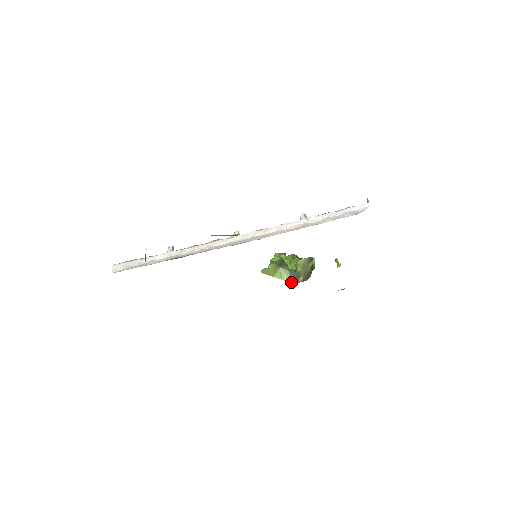
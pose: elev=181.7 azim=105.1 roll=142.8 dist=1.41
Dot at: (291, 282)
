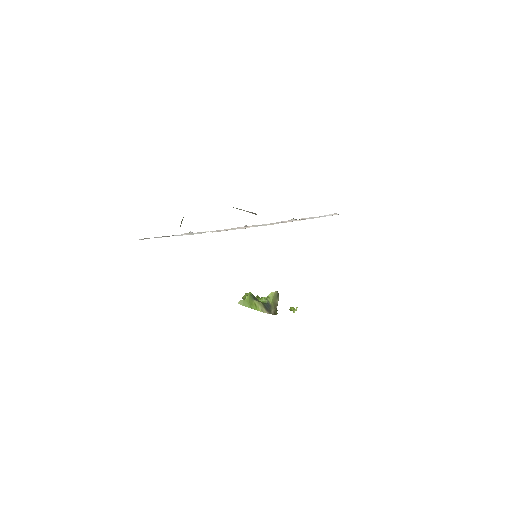
Dot at: occluded
